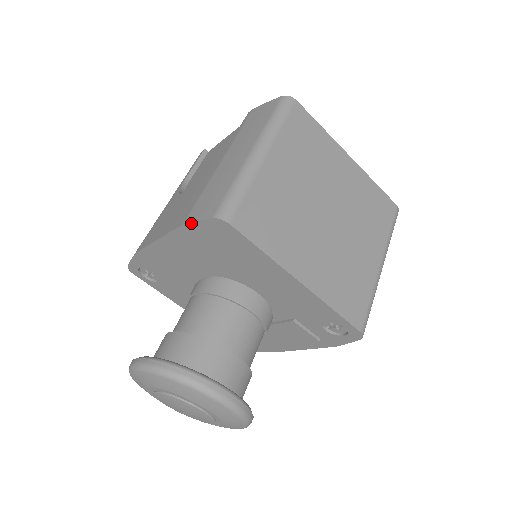
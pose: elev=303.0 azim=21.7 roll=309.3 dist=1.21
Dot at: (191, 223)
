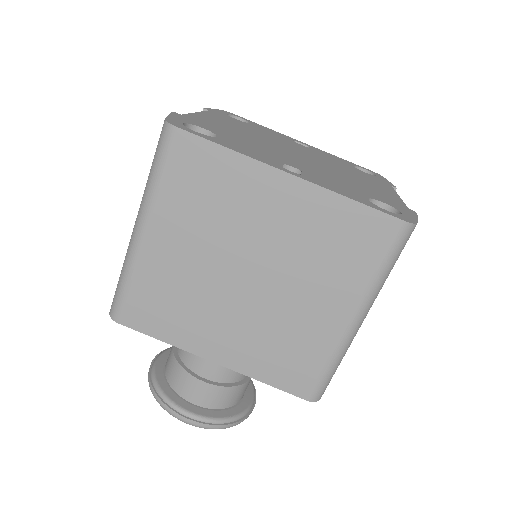
Dot at: occluded
